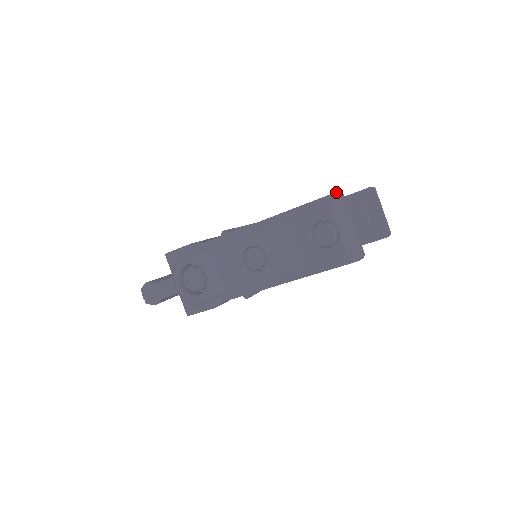
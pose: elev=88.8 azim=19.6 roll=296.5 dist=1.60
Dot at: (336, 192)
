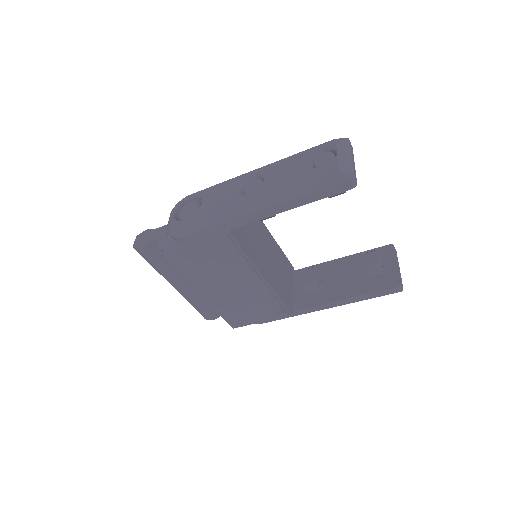
Dot at: (345, 138)
